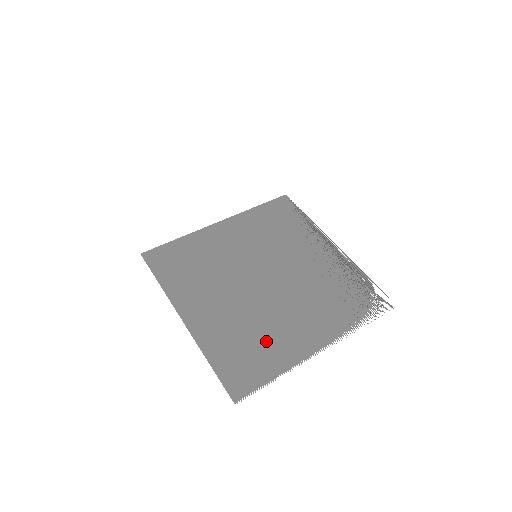
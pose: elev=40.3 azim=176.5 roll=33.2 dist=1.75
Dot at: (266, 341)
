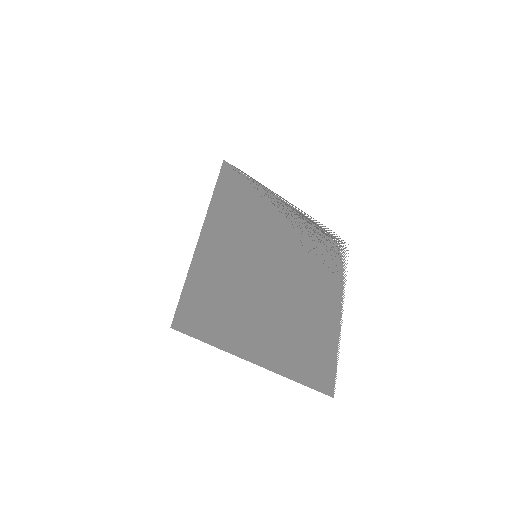
Dot at: (316, 334)
